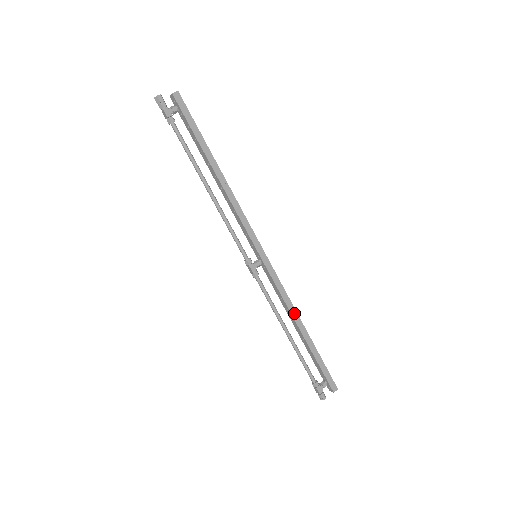
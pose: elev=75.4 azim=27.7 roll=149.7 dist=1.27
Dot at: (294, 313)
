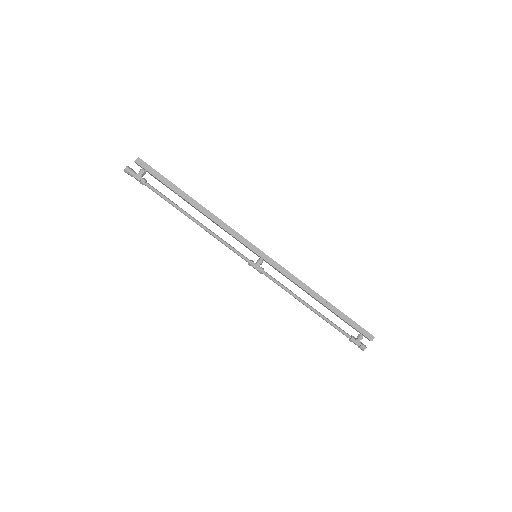
Dot at: (308, 289)
